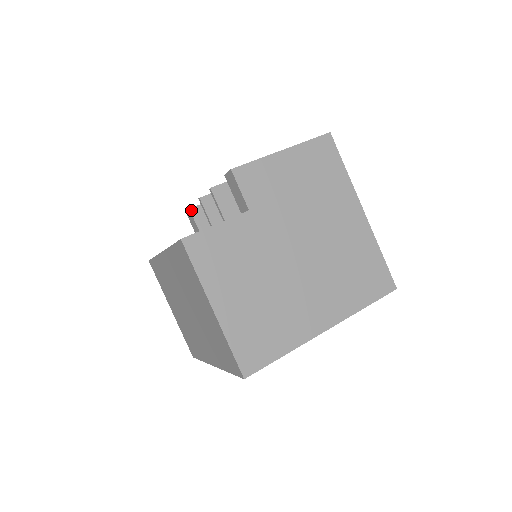
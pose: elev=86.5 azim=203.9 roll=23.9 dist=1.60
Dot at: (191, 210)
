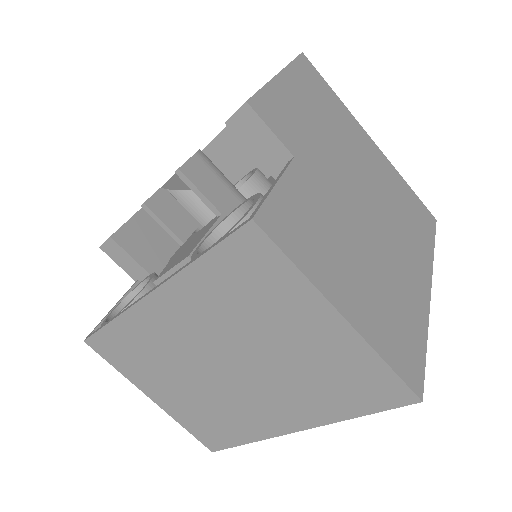
Dot at: (115, 239)
